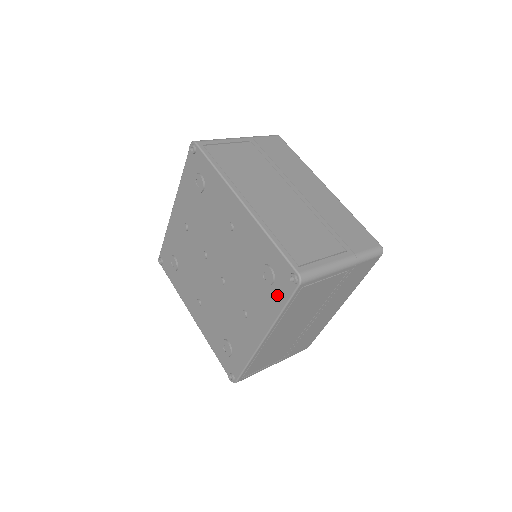
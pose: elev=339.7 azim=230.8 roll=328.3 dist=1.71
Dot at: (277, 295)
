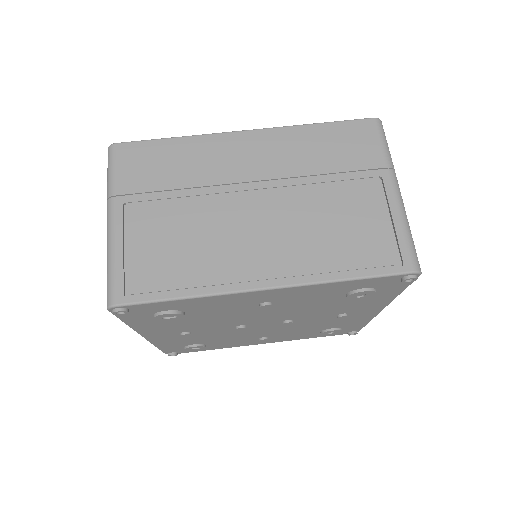
Dot at: (387, 292)
